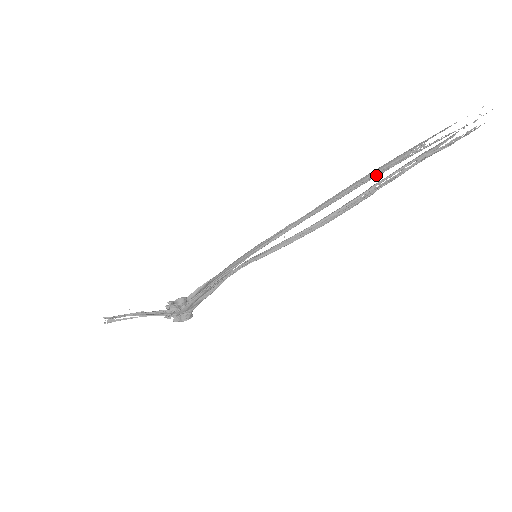
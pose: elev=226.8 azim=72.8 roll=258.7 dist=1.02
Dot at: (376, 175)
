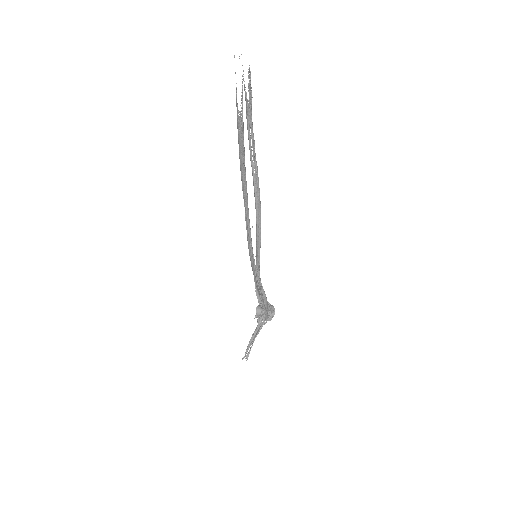
Dot at: (243, 153)
